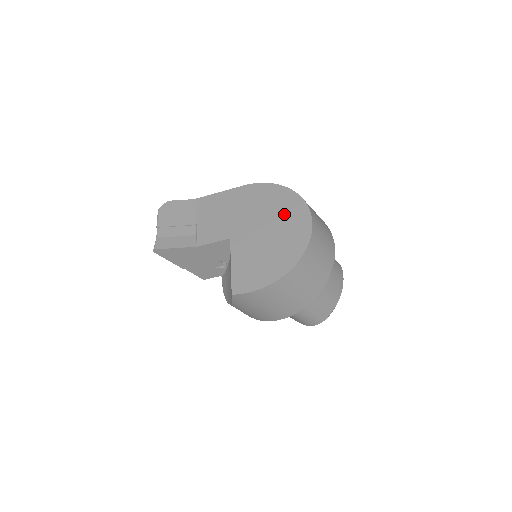
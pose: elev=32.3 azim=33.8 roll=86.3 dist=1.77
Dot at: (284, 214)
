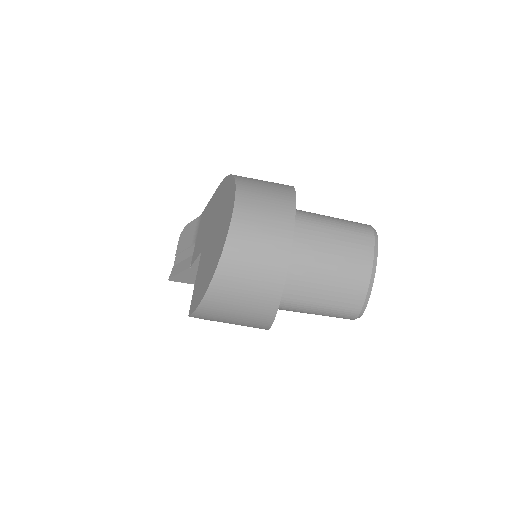
Dot at: (224, 210)
